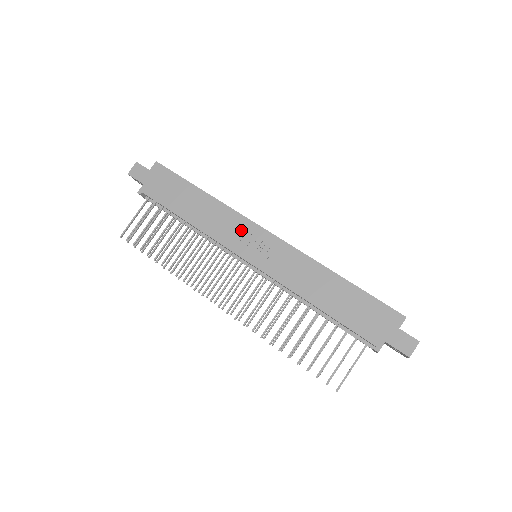
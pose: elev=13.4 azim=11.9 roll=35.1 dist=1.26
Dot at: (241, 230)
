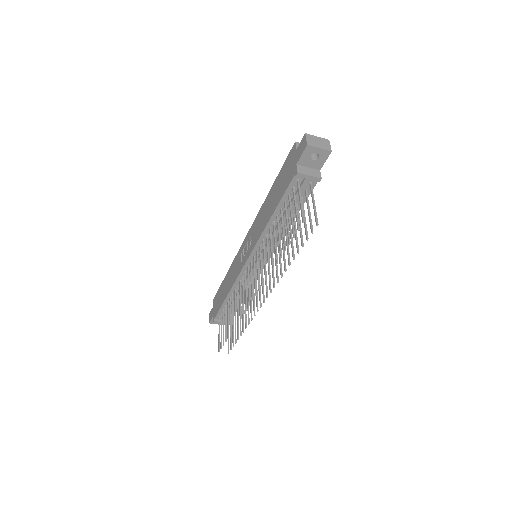
Dot at: (239, 258)
